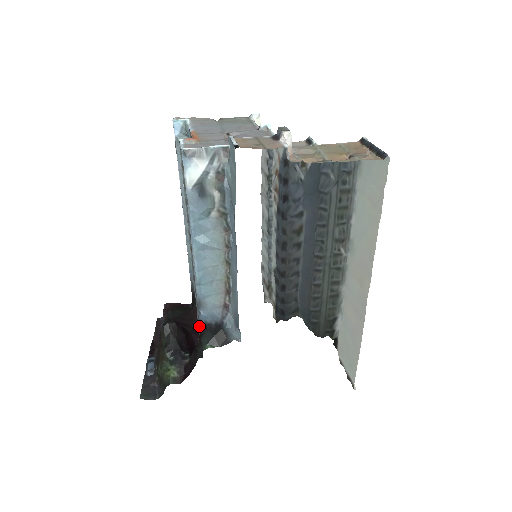
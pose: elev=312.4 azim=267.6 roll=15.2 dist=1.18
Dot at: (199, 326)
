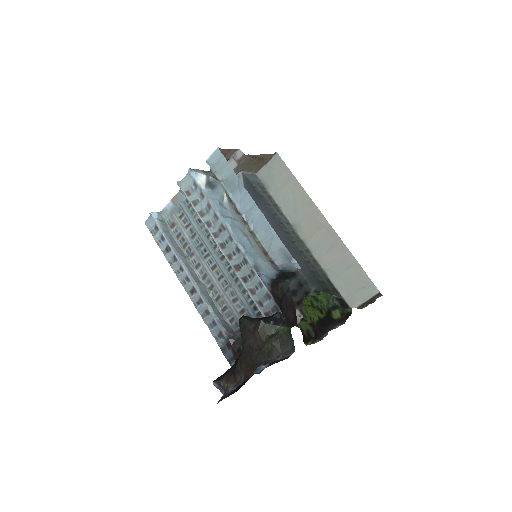
Dot at: (264, 313)
